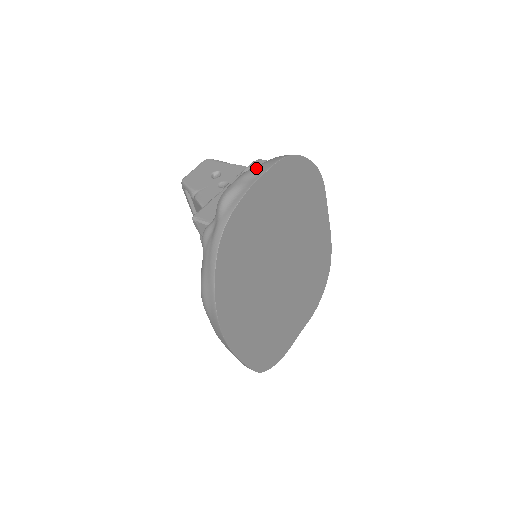
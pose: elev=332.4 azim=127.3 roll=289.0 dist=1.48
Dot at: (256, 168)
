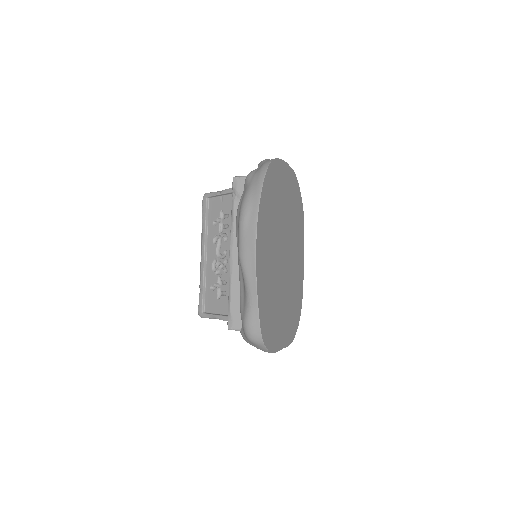
Dot at: occluded
